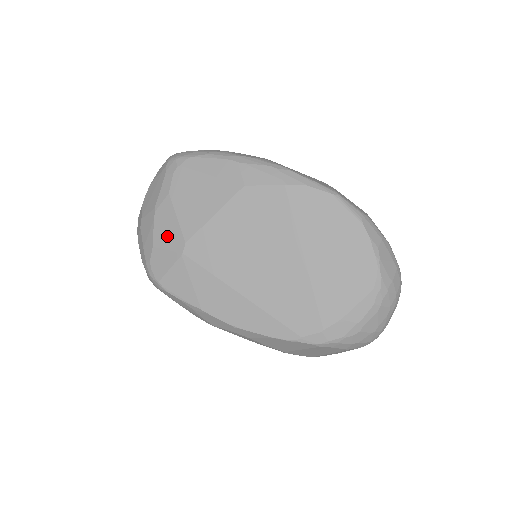
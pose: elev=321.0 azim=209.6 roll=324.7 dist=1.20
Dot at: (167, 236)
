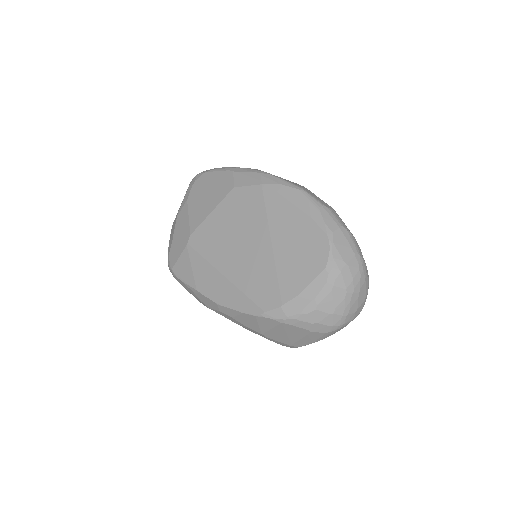
Dot at: (181, 232)
